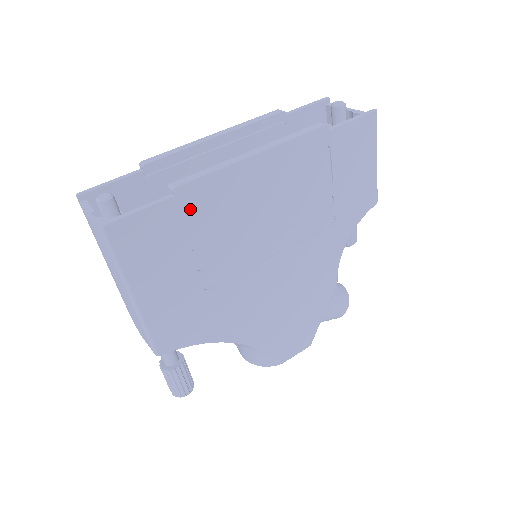
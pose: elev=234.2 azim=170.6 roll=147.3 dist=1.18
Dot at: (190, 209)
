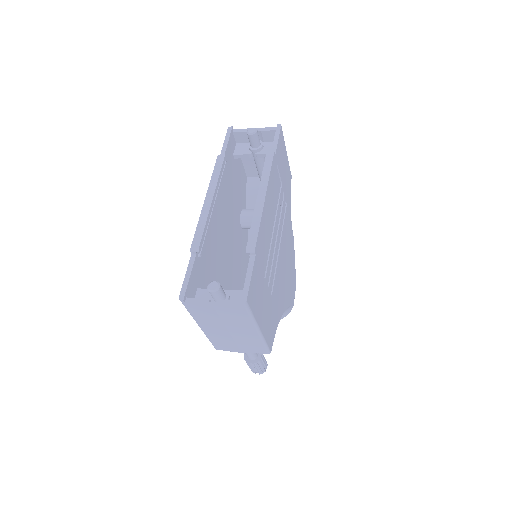
Dot at: (258, 256)
